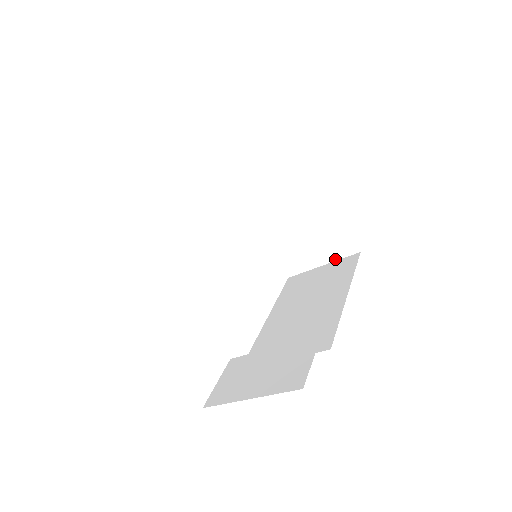
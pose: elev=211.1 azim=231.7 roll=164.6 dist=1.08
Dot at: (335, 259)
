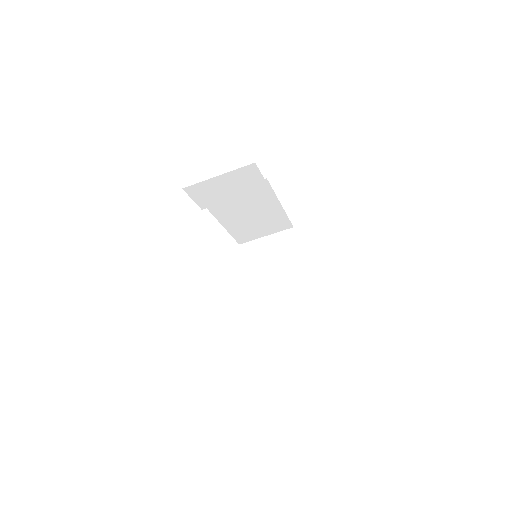
Dot at: (297, 322)
